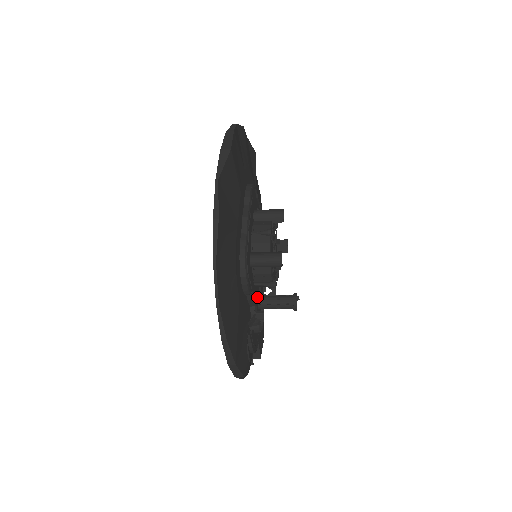
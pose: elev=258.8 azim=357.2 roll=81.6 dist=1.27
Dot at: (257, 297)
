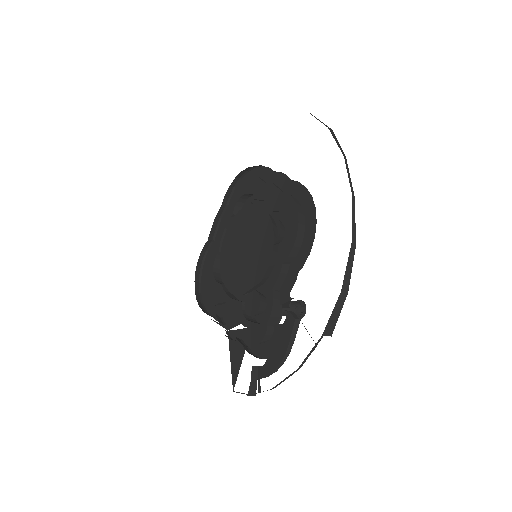
Dot at: occluded
